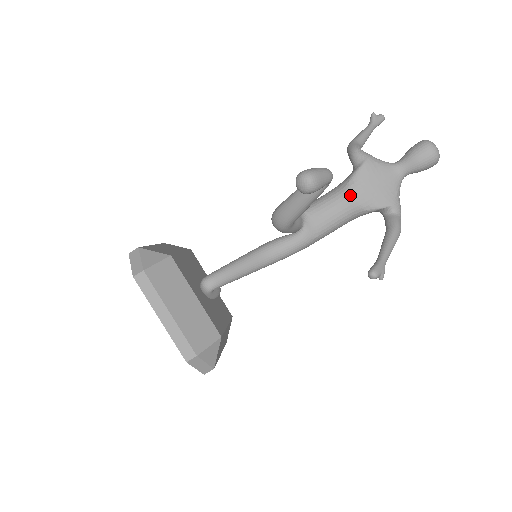
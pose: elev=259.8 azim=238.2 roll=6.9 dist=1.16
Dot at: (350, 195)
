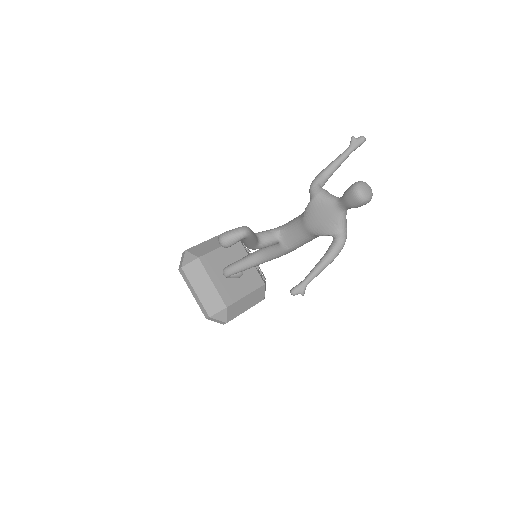
Dot at: (304, 223)
